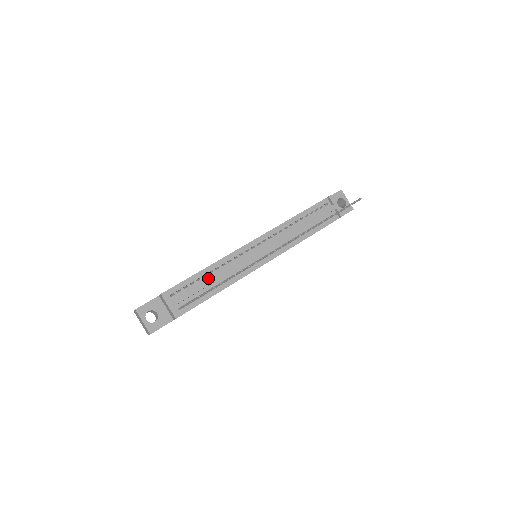
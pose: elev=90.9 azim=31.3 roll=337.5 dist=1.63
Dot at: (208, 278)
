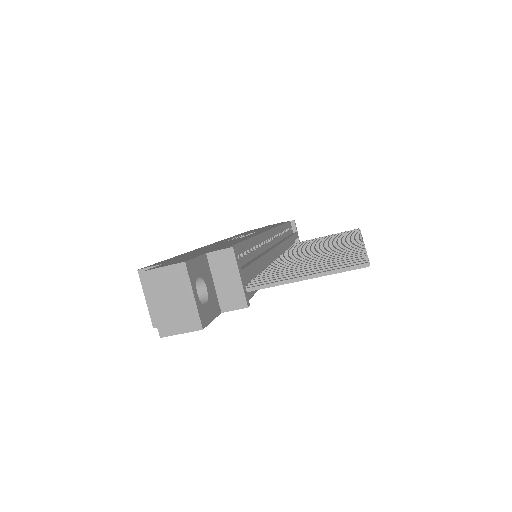
Dot at: (254, 256)
